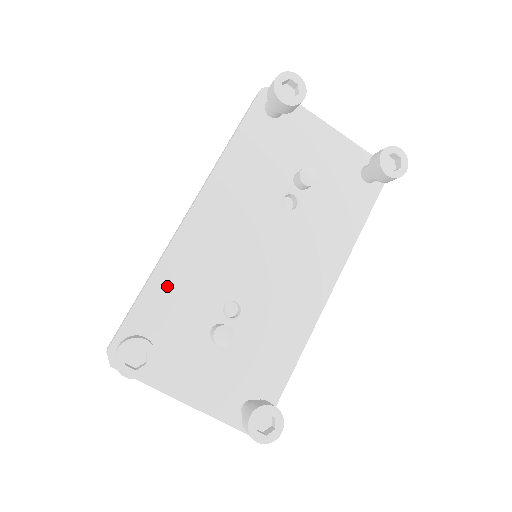
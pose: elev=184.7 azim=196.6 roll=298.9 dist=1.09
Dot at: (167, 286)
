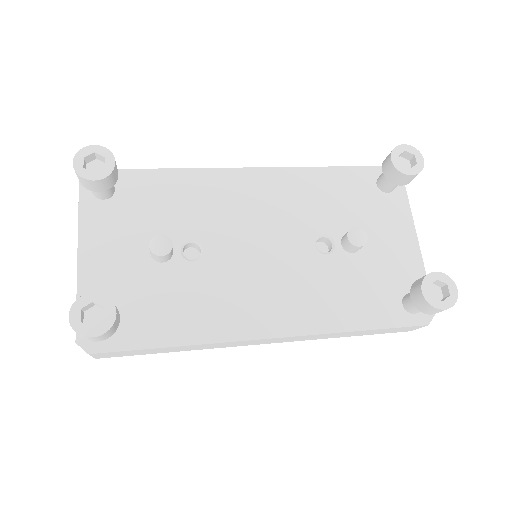
Dot at: (176, 185)
